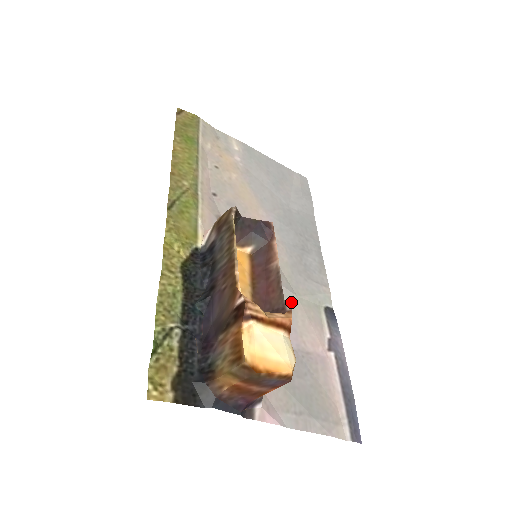
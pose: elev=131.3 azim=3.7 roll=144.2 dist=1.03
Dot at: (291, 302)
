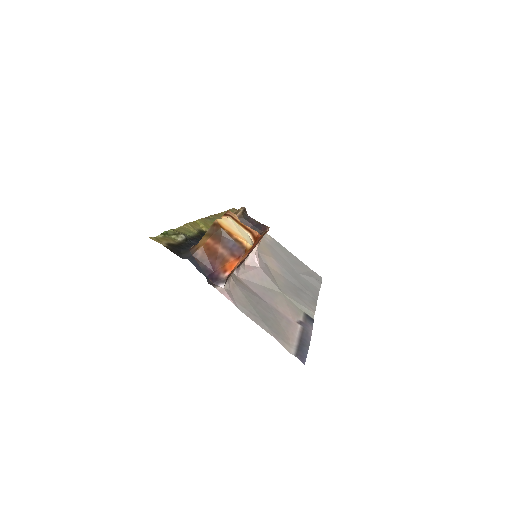
Dot at: (276, 291)
